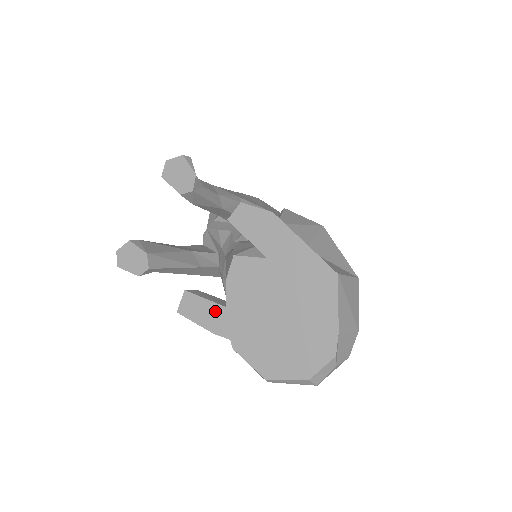
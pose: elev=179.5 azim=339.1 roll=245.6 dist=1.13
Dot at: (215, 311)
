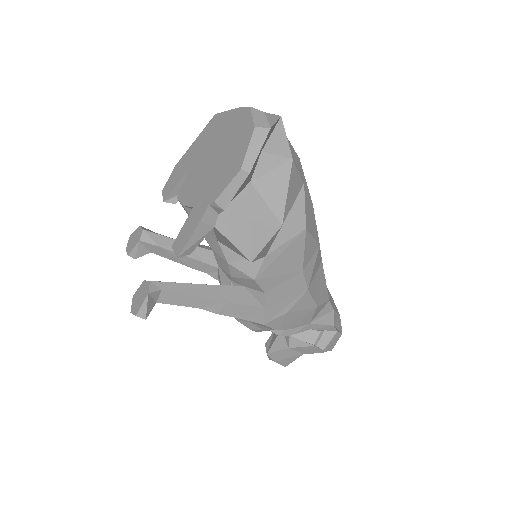
Dot at: (191, 218)
